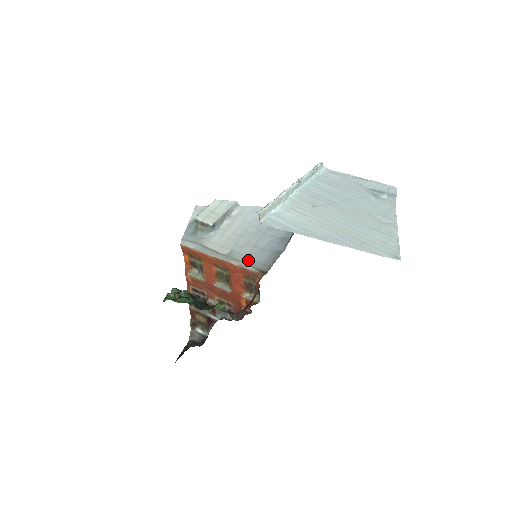
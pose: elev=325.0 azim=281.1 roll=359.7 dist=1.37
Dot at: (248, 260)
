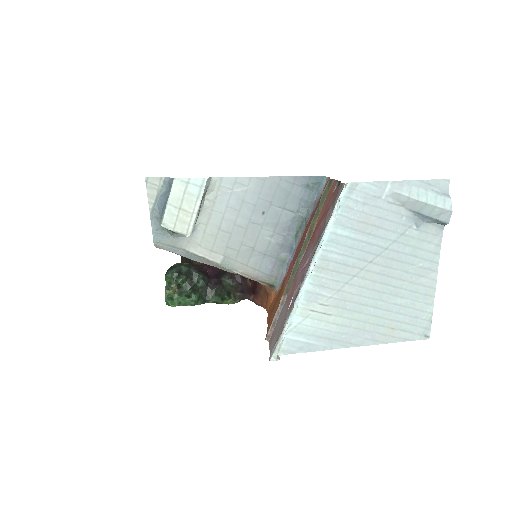
Dot at: (249, 270)
